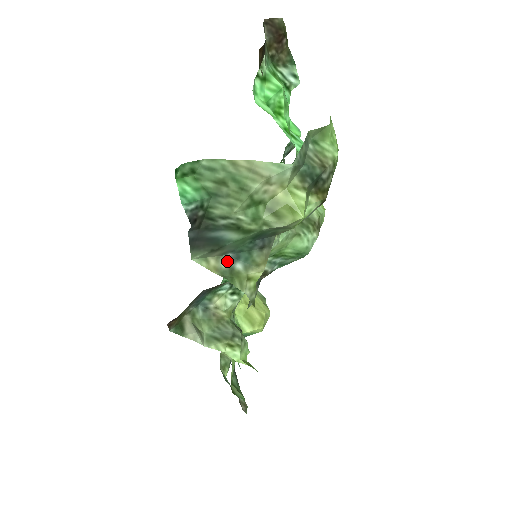
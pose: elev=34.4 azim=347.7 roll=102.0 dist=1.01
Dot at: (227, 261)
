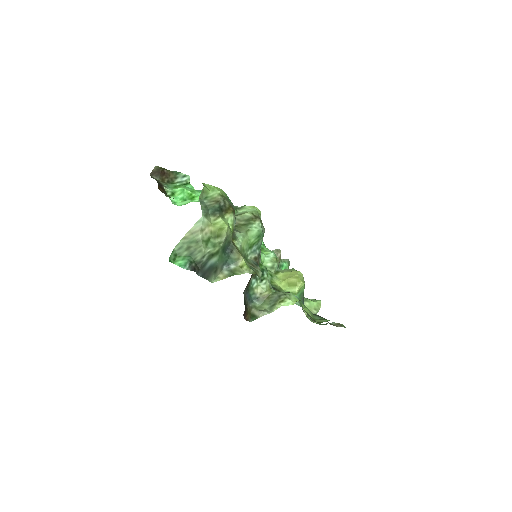
Dot at: (226, 270)
